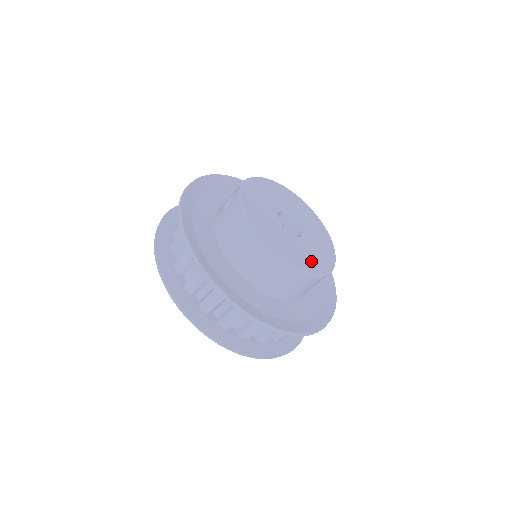
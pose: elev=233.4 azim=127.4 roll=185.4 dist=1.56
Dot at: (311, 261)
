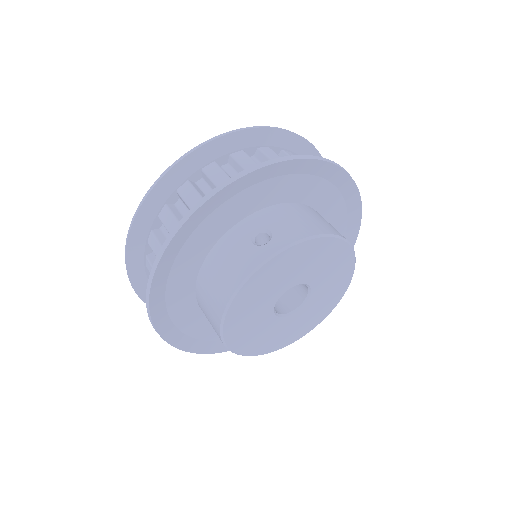
Dot at: (260, 343)
